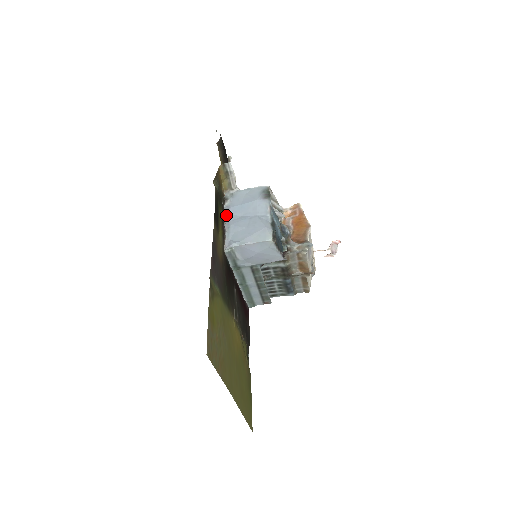
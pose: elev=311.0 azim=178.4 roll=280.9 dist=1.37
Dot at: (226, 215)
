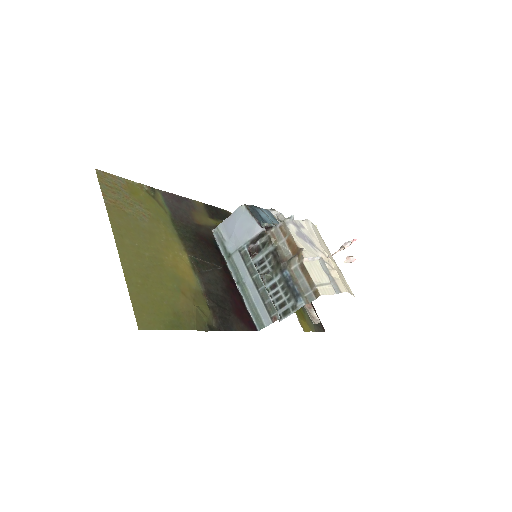
Dot at: occluded
